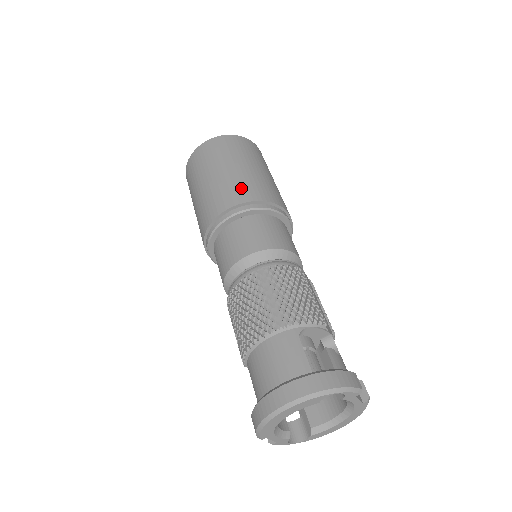
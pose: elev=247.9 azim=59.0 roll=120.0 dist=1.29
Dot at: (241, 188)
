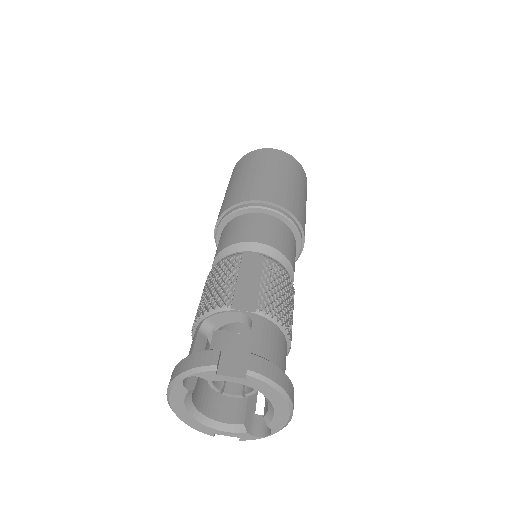
Dot at: (222, 207)
